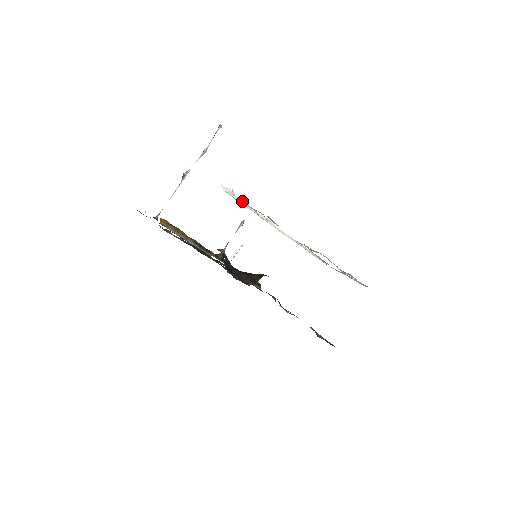
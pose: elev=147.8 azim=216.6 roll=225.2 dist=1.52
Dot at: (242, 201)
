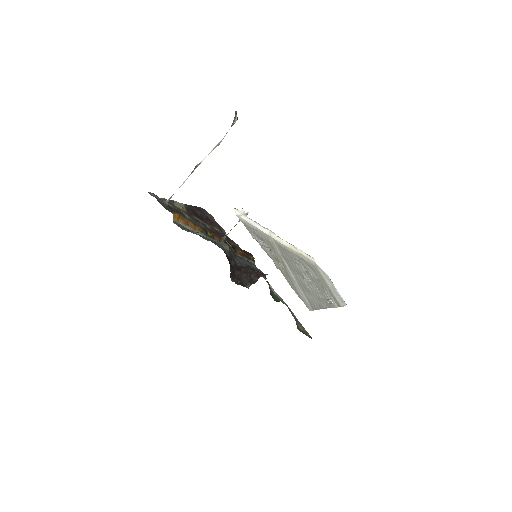
Dot at: (251, 220)
